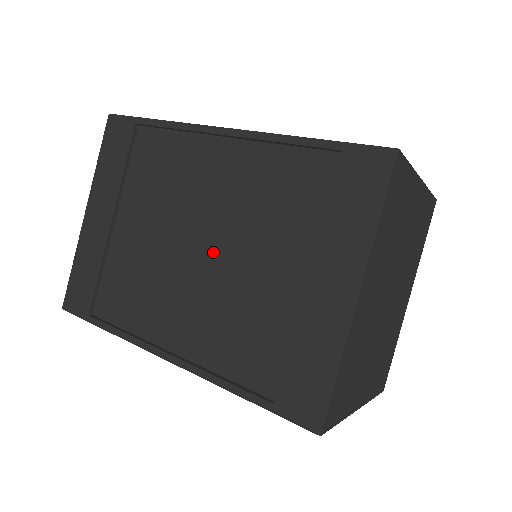
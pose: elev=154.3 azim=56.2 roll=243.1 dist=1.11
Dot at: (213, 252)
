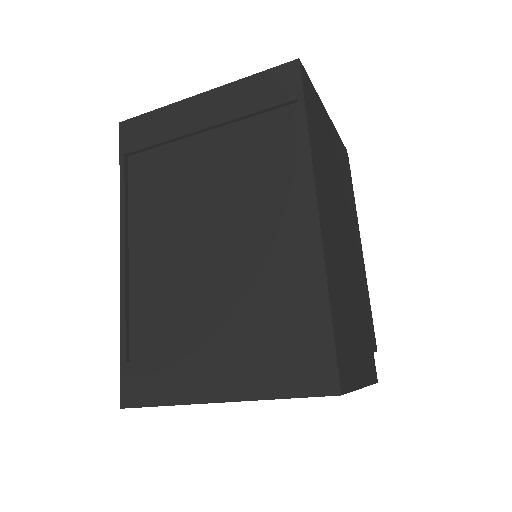
Dot at: (212, 252)
